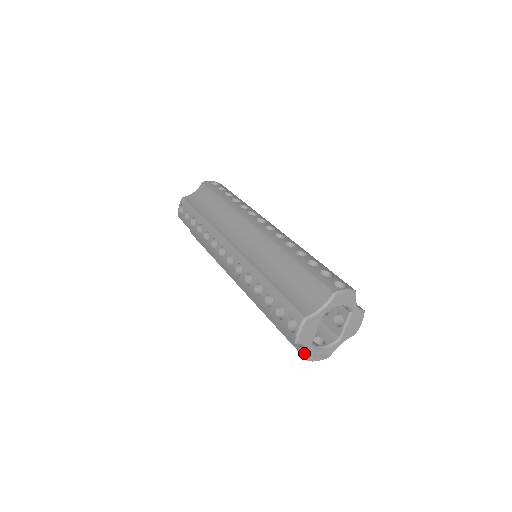
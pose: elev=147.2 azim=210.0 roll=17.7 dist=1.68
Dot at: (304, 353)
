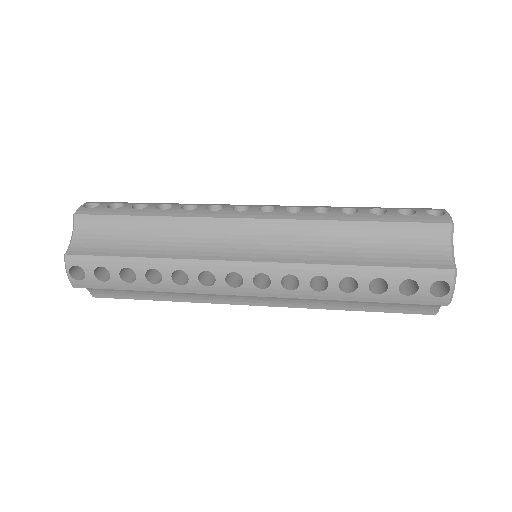
Dot at: (431, 310)
